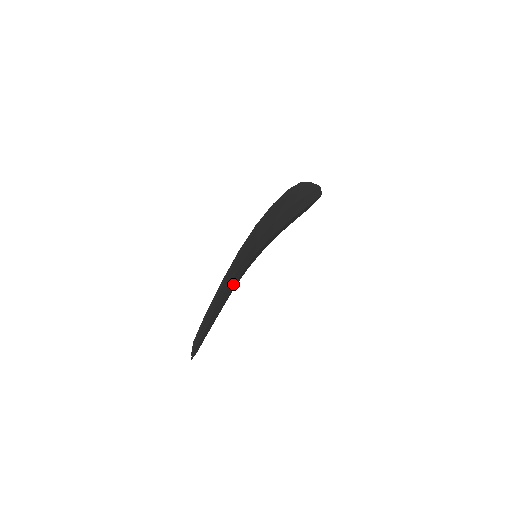
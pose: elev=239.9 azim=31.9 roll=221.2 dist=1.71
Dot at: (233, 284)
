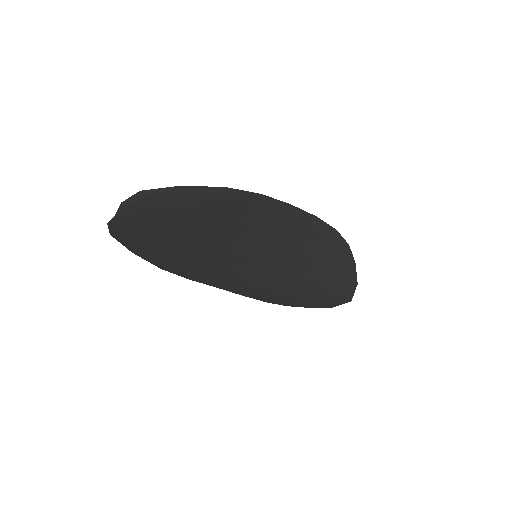
Dot at: (218, 234)
